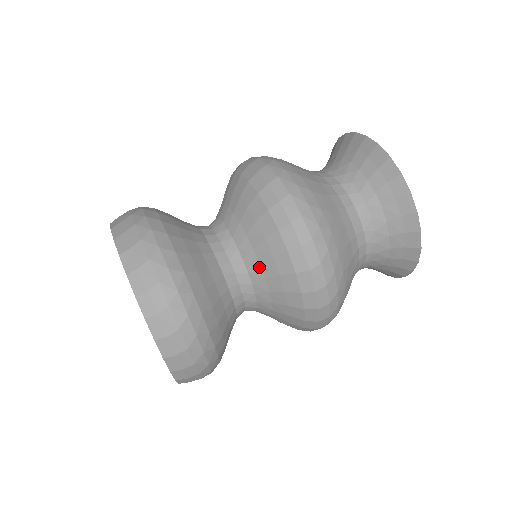
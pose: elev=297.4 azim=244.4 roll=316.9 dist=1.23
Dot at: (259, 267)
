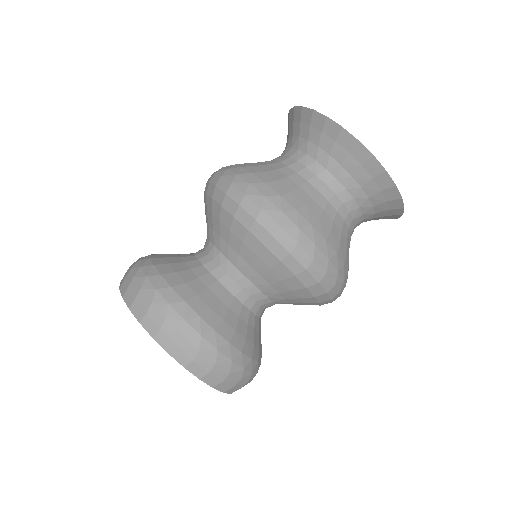
Dot at: (240, 258)
